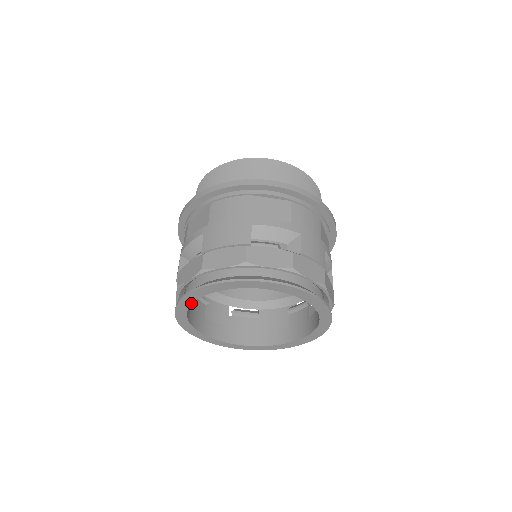
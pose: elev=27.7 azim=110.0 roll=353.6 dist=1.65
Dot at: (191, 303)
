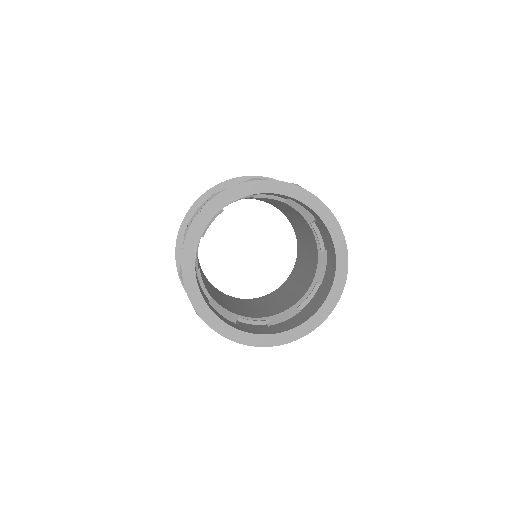
Dot at: (264, 192)
